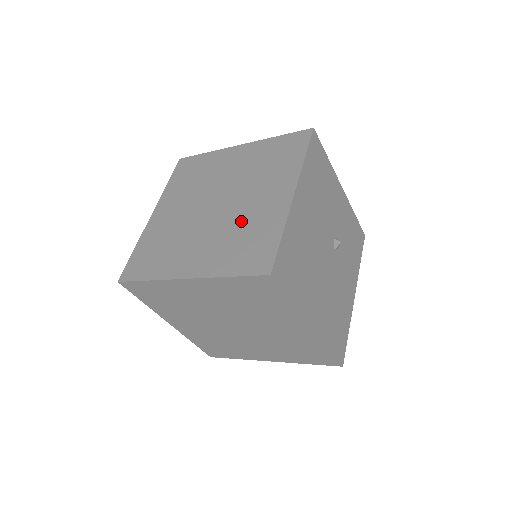
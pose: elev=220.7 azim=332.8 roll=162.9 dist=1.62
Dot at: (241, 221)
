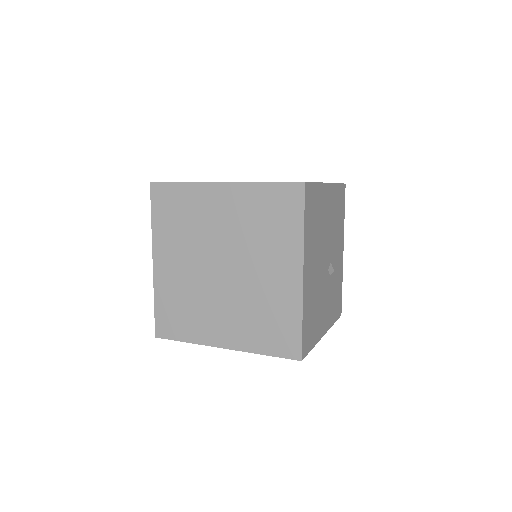
Dot at: occluded
